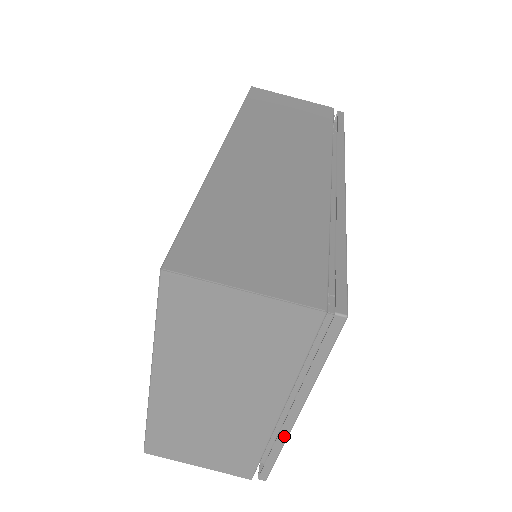
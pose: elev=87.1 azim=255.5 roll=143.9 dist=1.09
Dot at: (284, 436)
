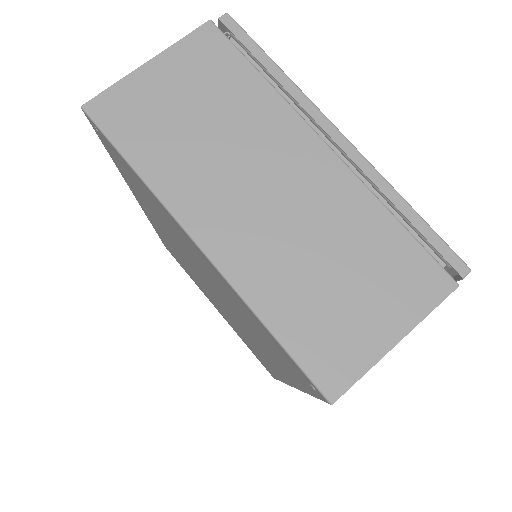
Dot at: (373, 173)
